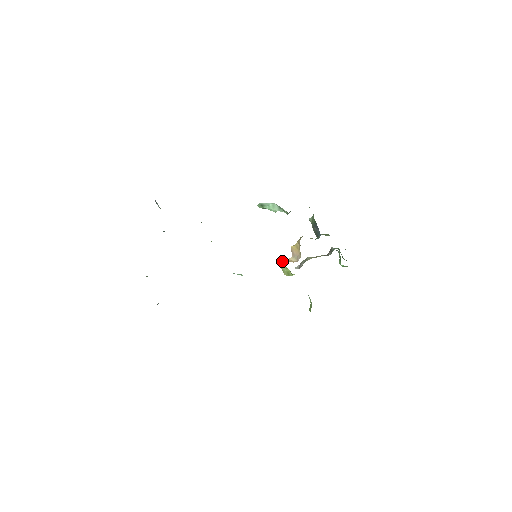
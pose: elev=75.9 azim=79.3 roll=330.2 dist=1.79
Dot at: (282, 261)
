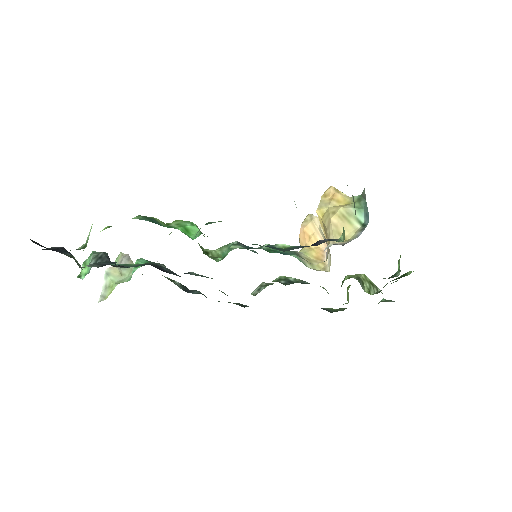
Dot at: (302, 231)
